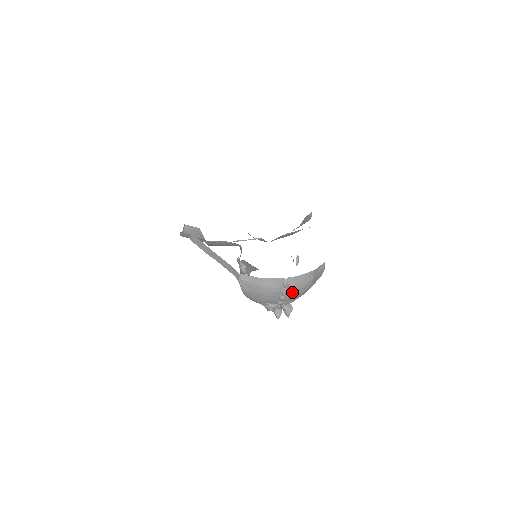
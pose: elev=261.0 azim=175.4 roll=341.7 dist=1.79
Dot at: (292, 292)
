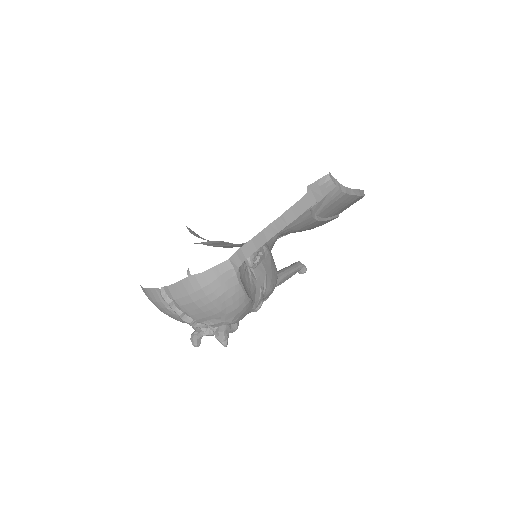
Dot at: (184, 308)
